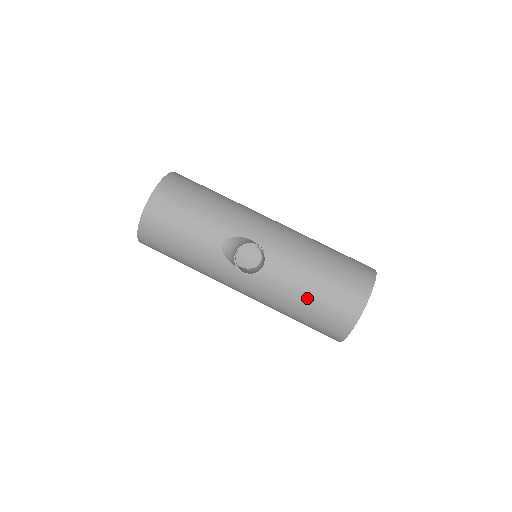
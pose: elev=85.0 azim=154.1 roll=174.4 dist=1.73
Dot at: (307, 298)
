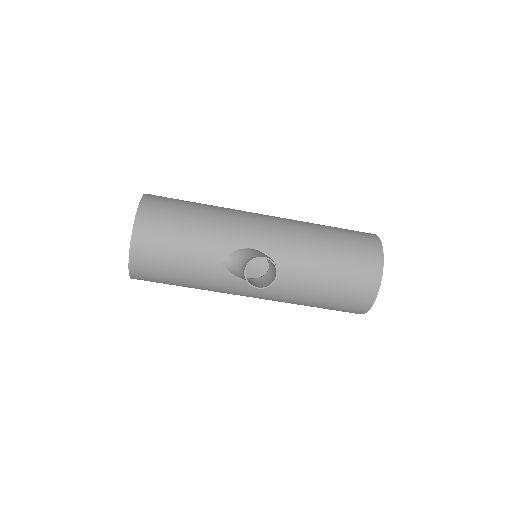
Dot at: (323, 289)
